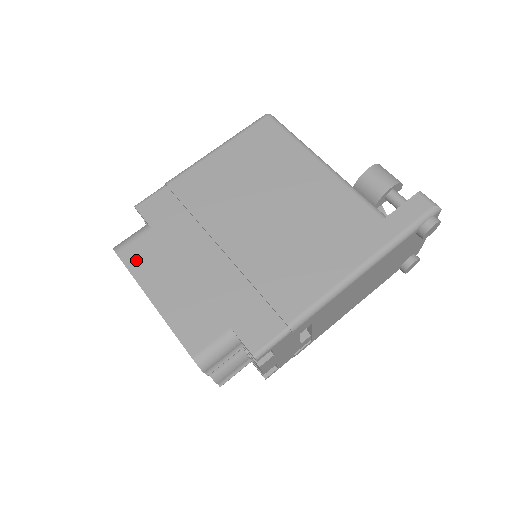
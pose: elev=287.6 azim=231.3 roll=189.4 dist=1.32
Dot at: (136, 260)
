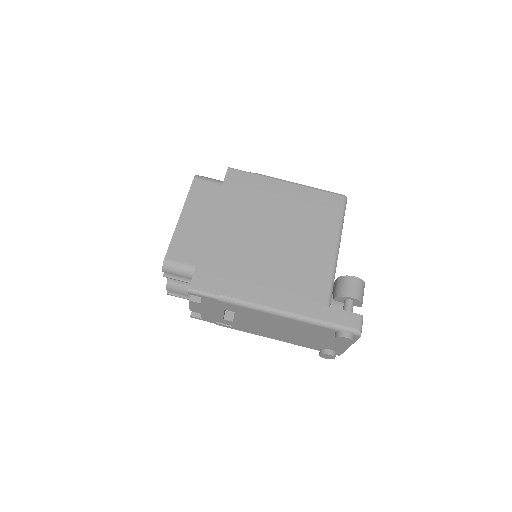
Dot at: (198, 191)
